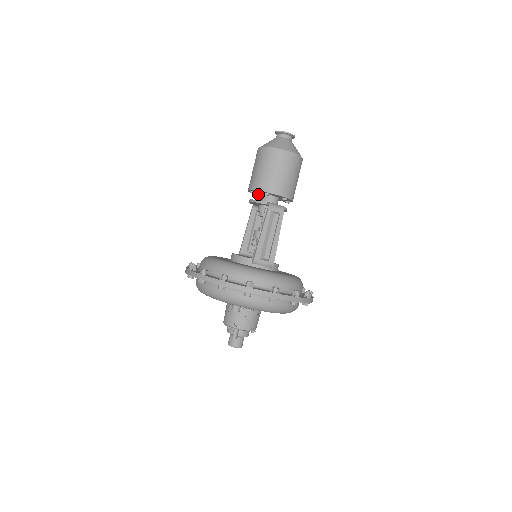
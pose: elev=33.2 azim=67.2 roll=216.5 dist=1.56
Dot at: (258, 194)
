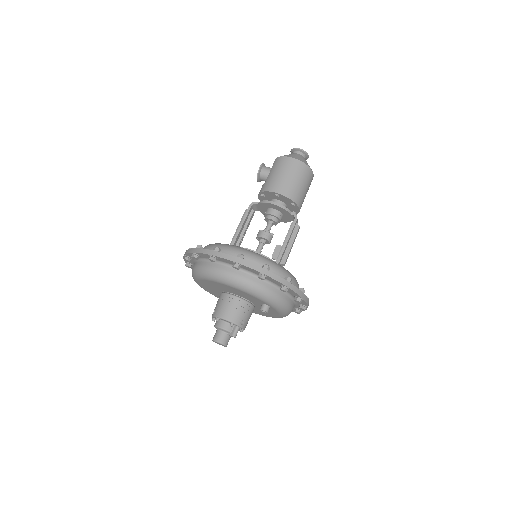
Dot at: (267, 196)
